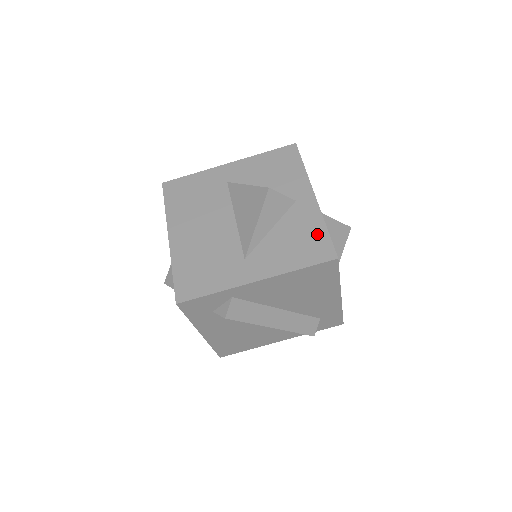
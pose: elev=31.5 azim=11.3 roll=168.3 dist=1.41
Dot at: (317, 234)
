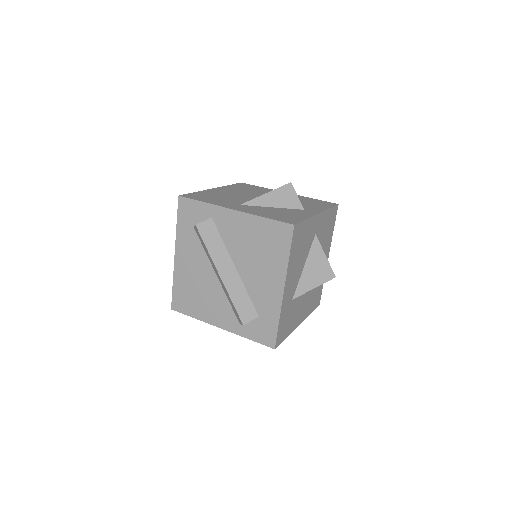
Dot at: (296, 217)
